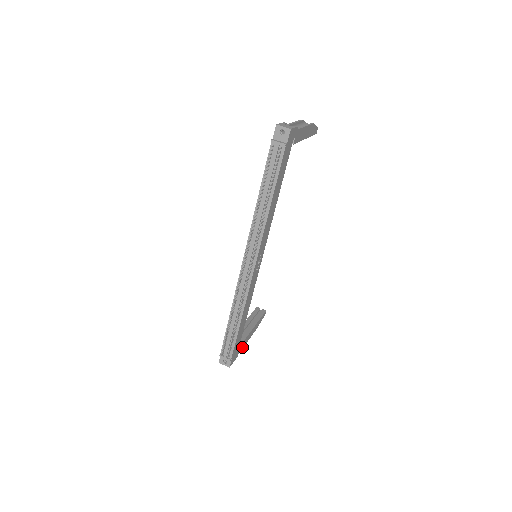
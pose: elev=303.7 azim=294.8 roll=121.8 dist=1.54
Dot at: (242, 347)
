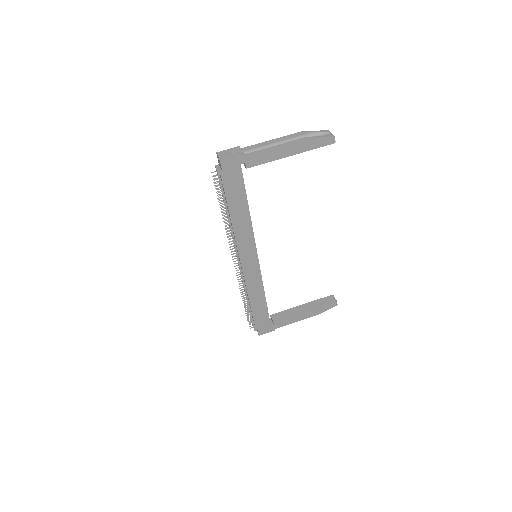
Dot at: (283, 324)
